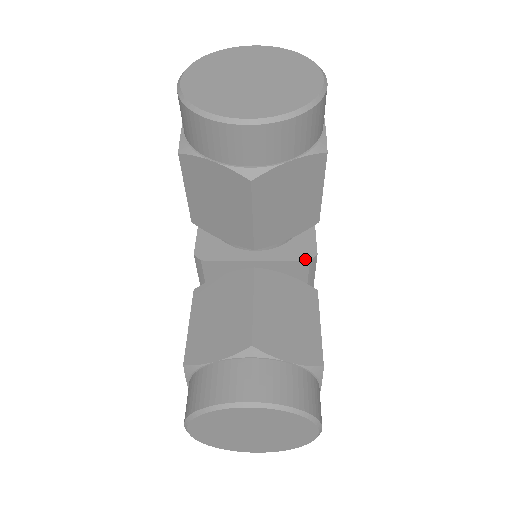
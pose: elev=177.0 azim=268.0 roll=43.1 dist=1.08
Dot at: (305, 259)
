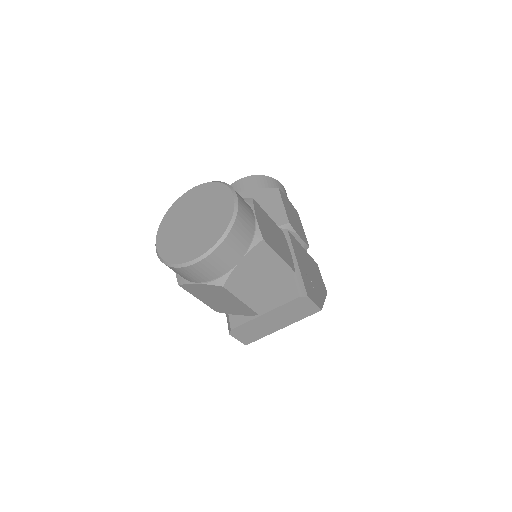
Dot at: occluded
